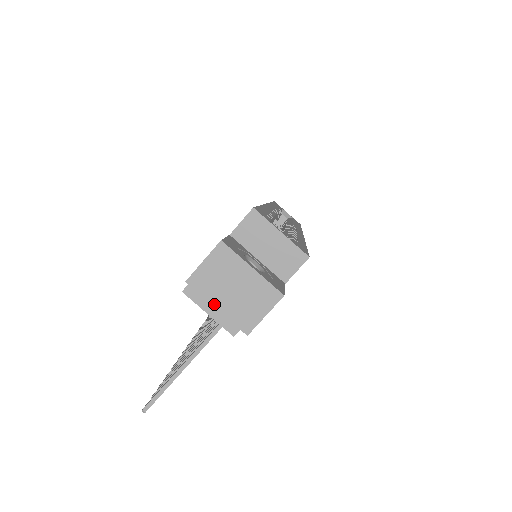
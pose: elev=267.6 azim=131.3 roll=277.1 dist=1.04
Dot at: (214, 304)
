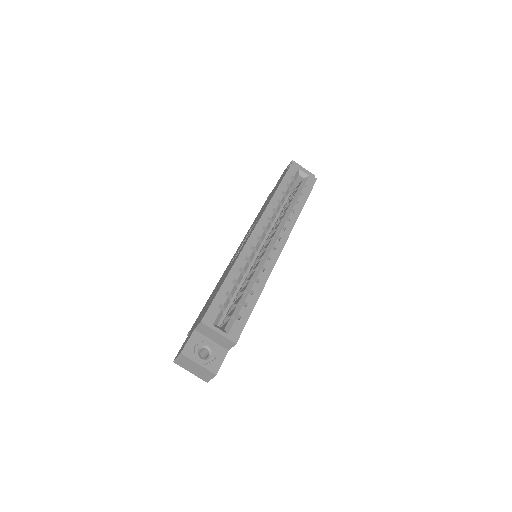
Dot at: occluded
